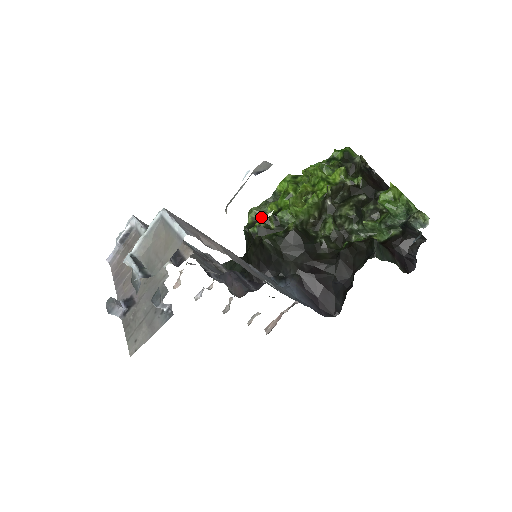
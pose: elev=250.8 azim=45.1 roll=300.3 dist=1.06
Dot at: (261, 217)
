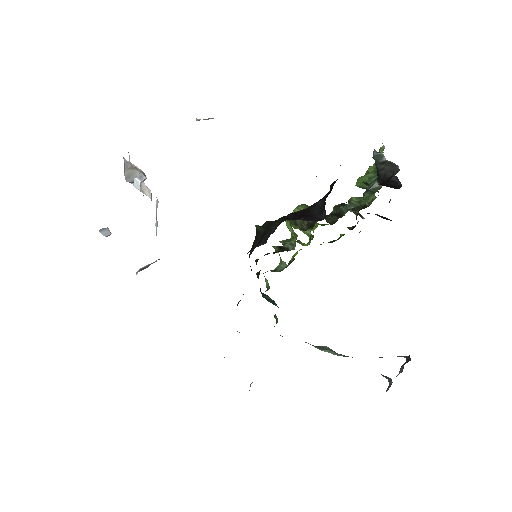
Dot at: occluded
